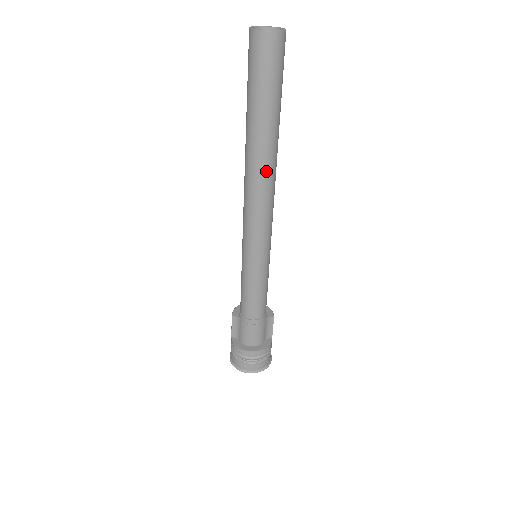
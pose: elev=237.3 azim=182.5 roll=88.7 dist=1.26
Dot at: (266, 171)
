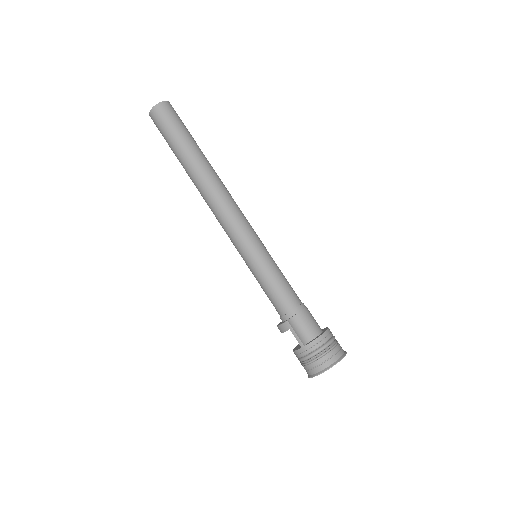
Dot at: (220, 179)
